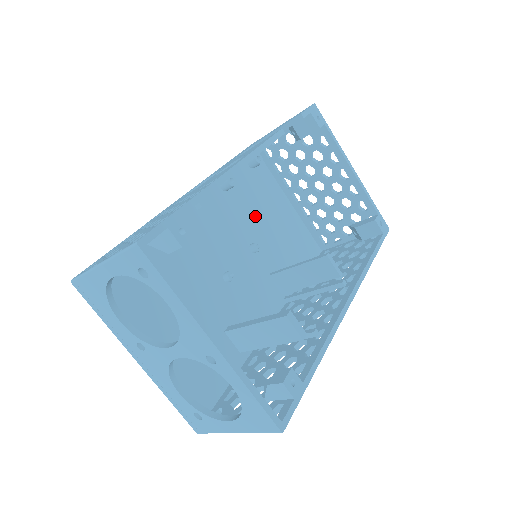
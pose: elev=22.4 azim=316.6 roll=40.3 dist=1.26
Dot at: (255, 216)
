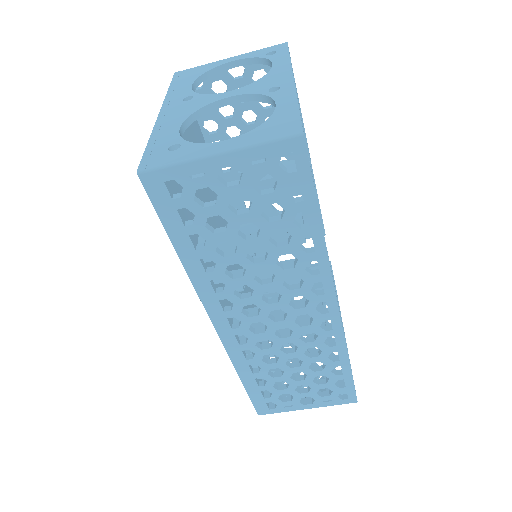
Dot at: (245, 292)
